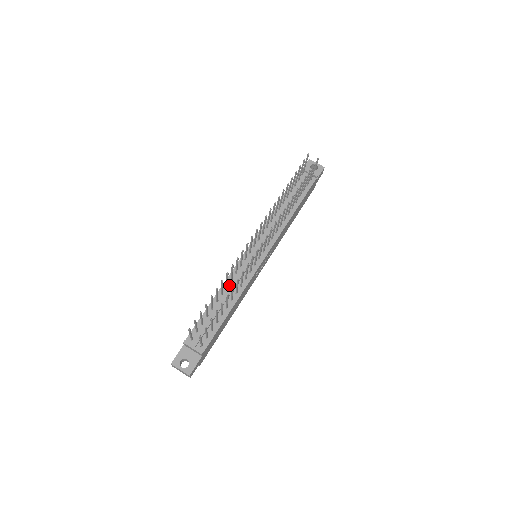
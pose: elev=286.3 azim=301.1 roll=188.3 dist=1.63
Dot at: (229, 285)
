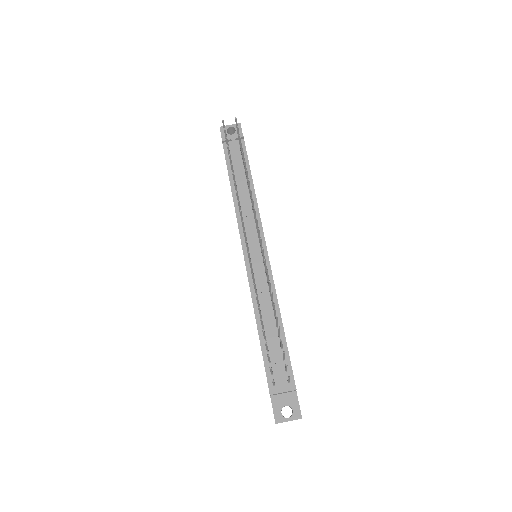
Dot at: occluded
